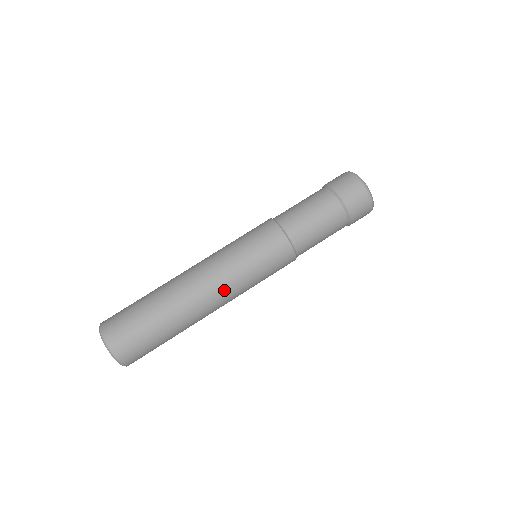
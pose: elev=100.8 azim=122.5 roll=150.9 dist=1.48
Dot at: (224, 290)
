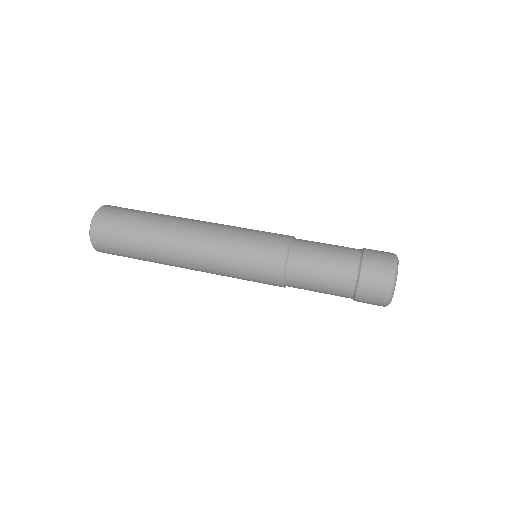
Dot at: (203, 259)
